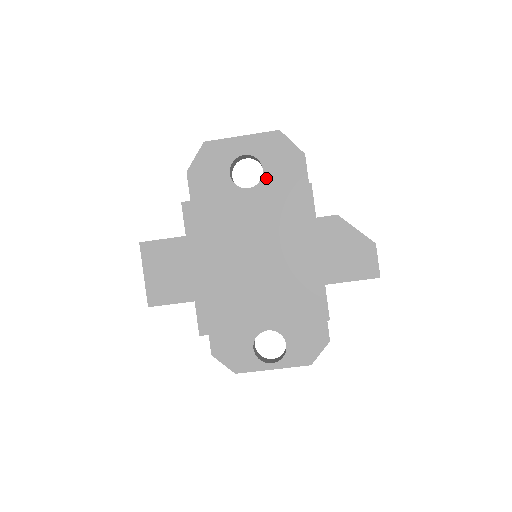
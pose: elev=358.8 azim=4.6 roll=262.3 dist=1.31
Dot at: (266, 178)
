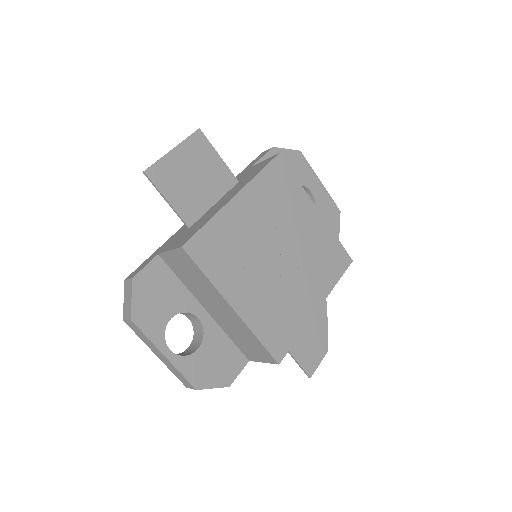
Dot at: occluded
